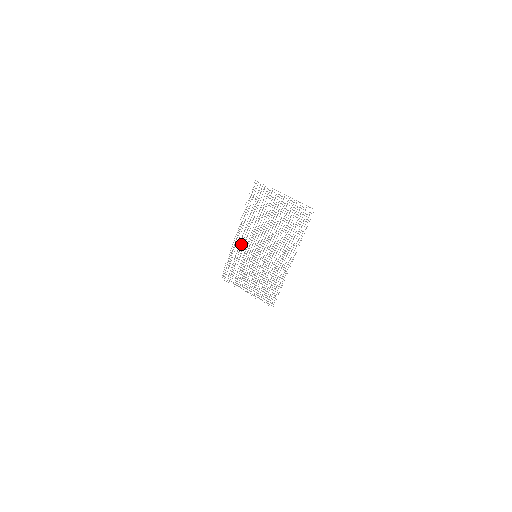
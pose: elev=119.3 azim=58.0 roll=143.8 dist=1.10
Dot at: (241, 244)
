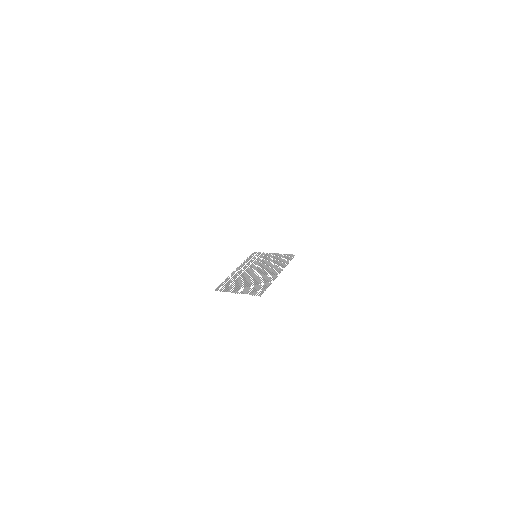
Dot at: occluded
